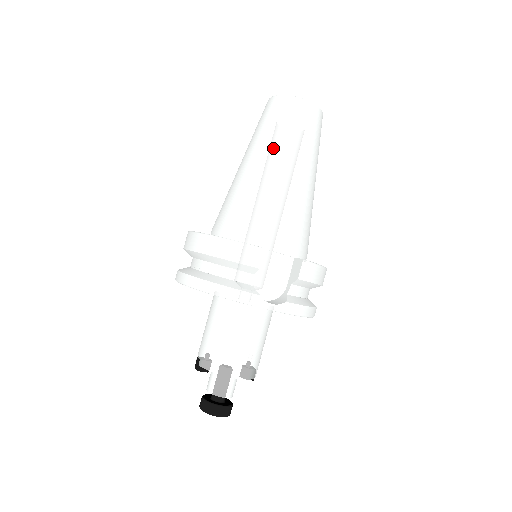
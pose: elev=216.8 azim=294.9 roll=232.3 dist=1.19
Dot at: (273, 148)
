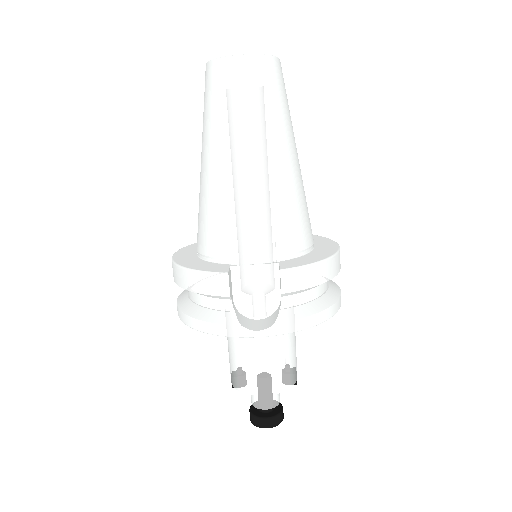
Dot at: (217, 137)
